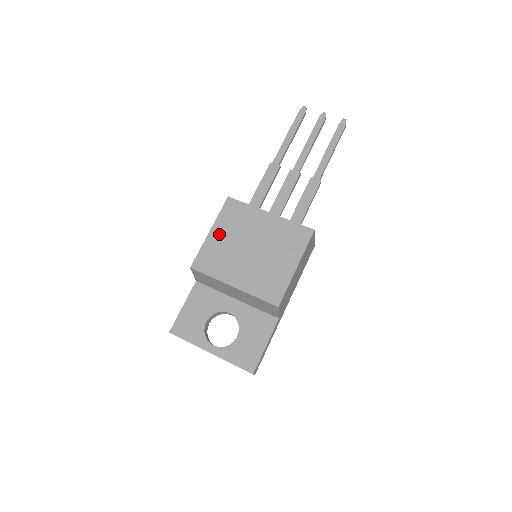
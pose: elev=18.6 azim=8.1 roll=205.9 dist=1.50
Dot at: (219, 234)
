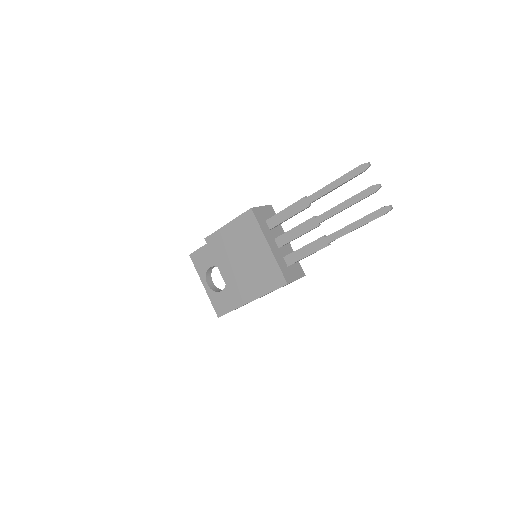
Dot at: (231, 231)
